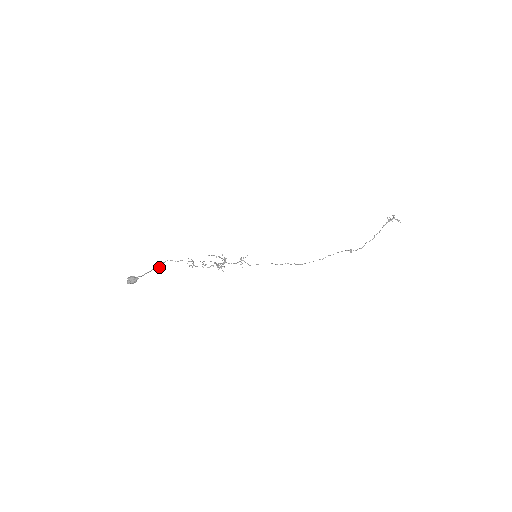
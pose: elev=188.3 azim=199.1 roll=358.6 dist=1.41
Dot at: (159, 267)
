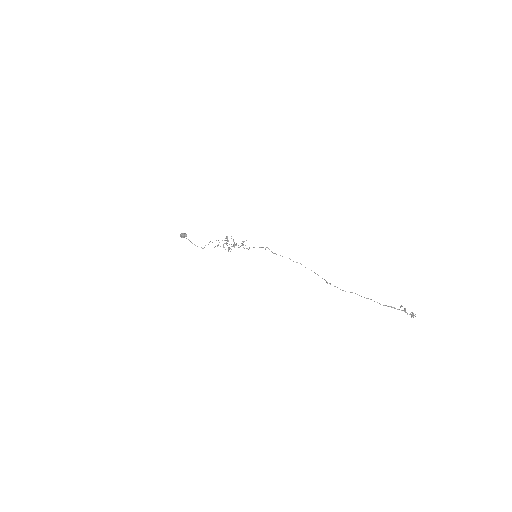
Dot at: occluded
